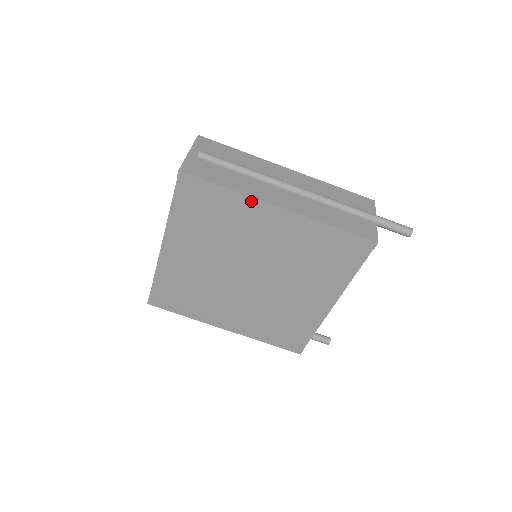
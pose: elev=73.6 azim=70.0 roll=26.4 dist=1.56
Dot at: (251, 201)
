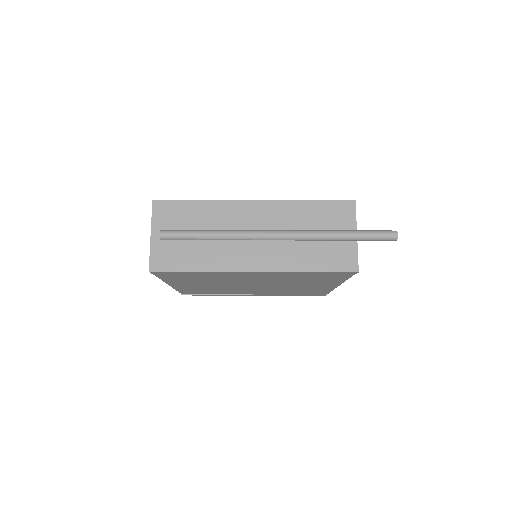
Dot at: (225, 273)
